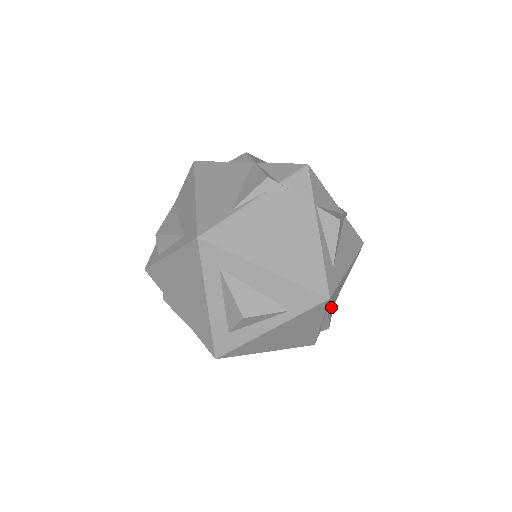
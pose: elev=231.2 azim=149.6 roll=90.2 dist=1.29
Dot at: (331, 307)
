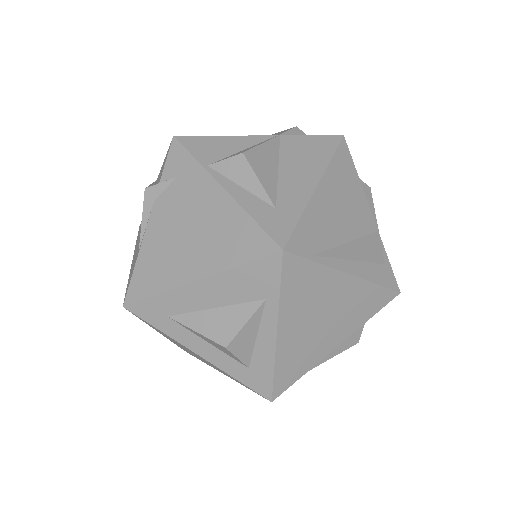
Dot at: (357, 241)
